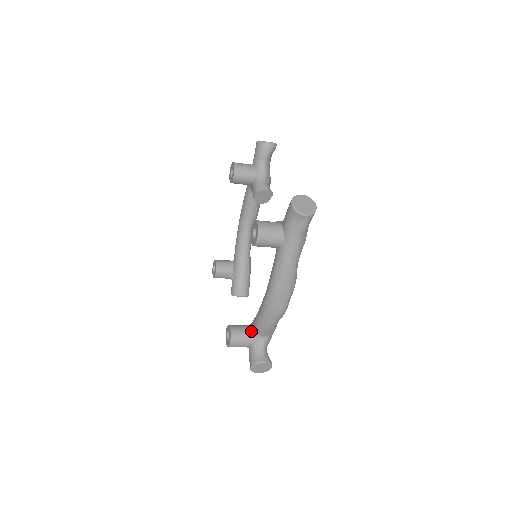
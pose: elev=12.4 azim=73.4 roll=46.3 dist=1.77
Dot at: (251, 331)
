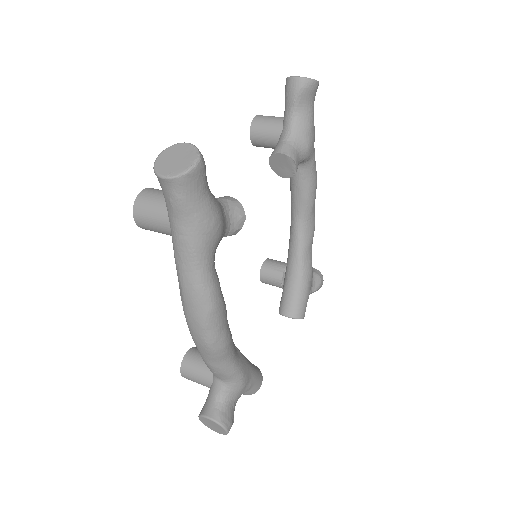
Dot at: occluded
